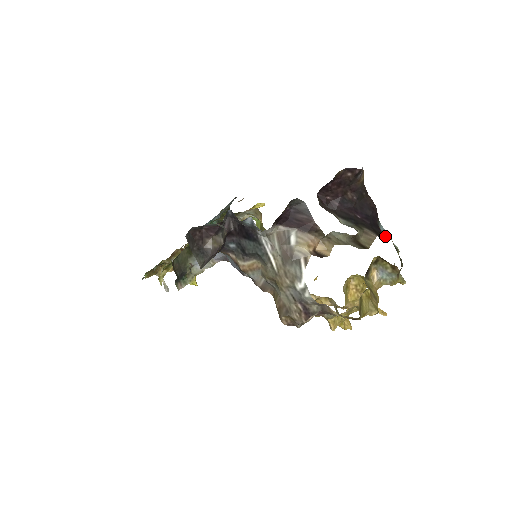
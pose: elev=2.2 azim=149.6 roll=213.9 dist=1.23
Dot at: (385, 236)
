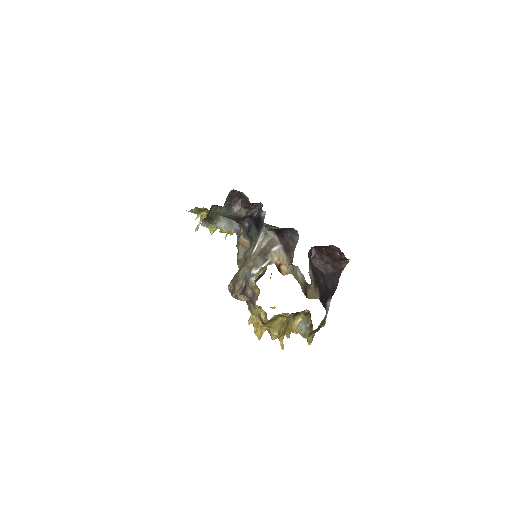
Dot at: (324, 305)
